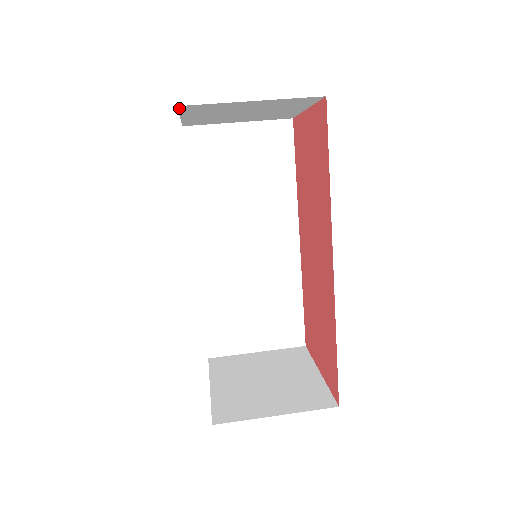
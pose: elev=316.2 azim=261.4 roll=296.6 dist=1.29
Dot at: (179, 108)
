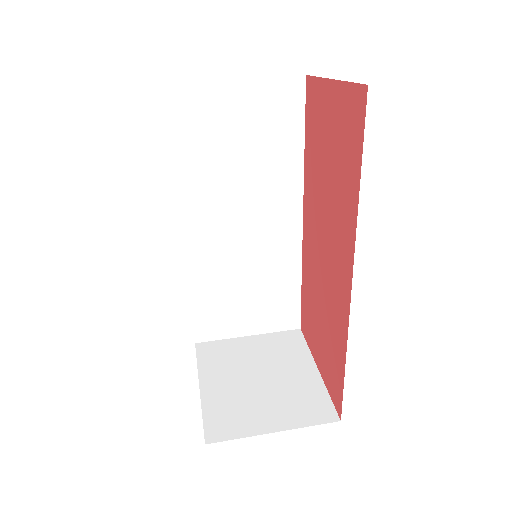
Dot at: occluded
